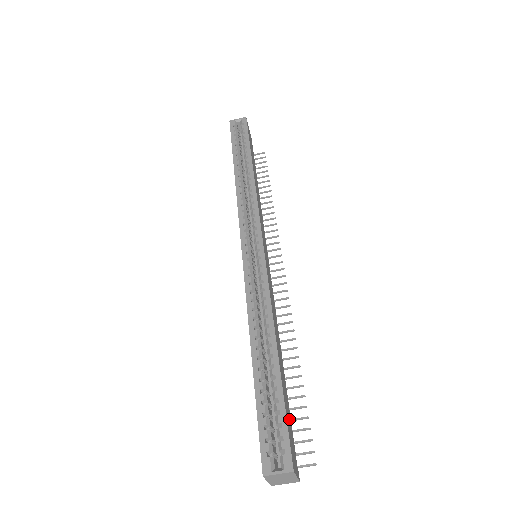
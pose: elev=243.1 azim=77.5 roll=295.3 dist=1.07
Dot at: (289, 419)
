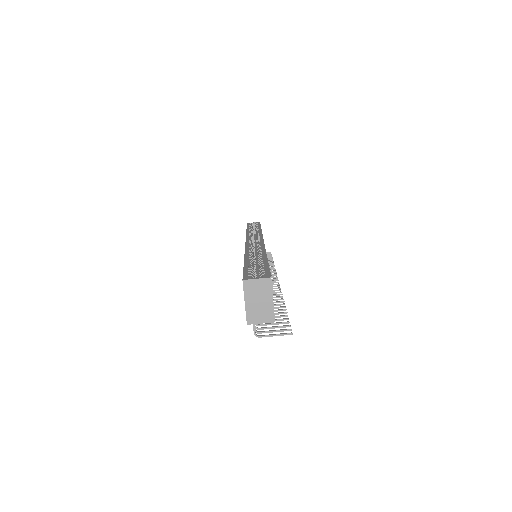
Dot at: occluded
